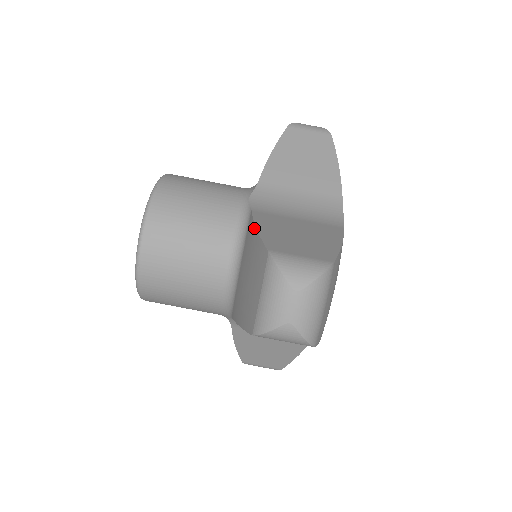
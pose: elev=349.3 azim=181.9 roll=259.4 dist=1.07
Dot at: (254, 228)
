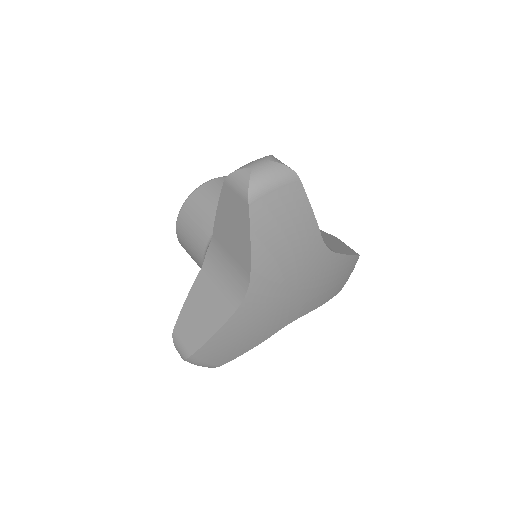
Dot at: occluded
